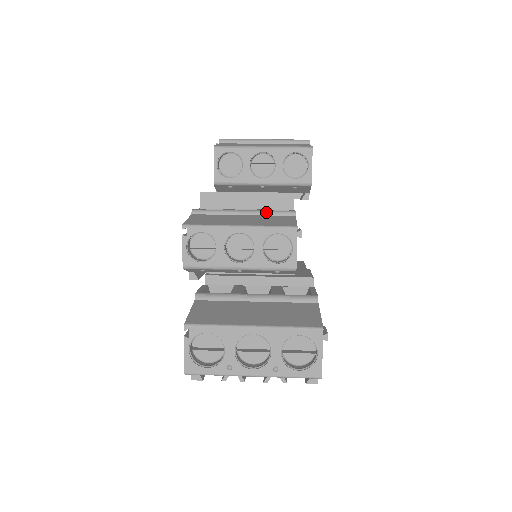
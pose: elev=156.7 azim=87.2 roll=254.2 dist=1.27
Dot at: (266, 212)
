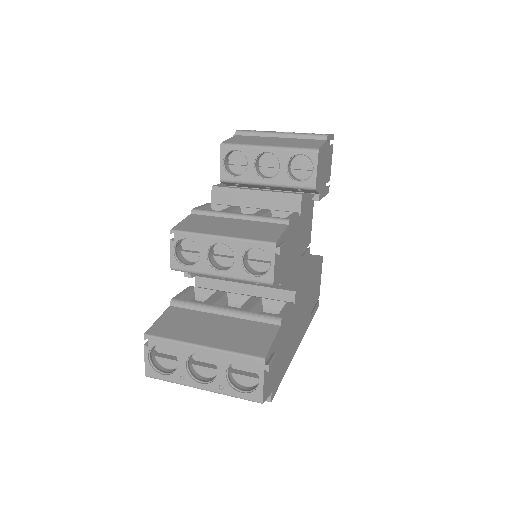
Dot at: (260, 218)
